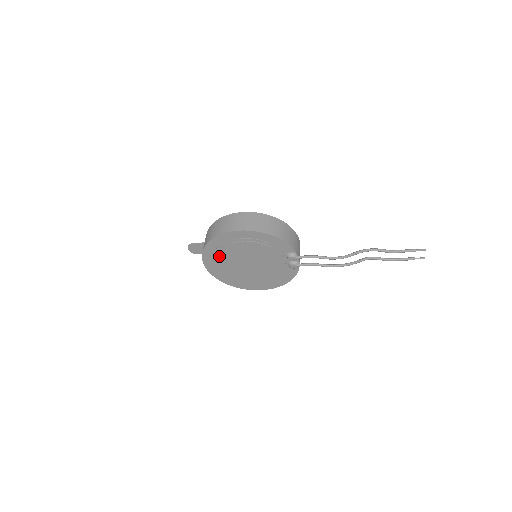
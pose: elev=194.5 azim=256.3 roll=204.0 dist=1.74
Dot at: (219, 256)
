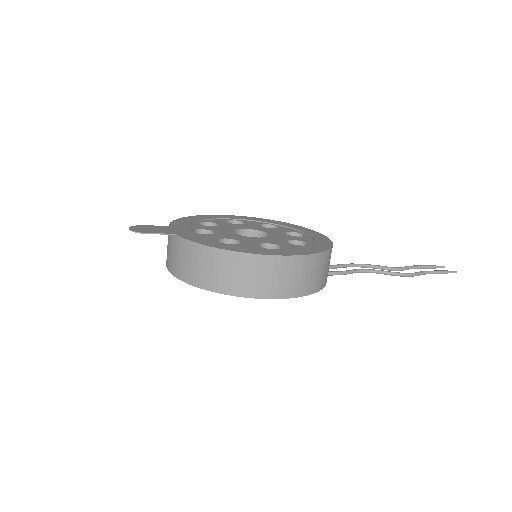
Dot at: occluded
